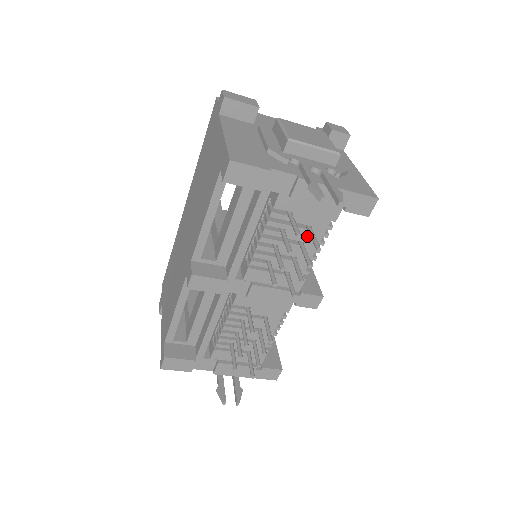
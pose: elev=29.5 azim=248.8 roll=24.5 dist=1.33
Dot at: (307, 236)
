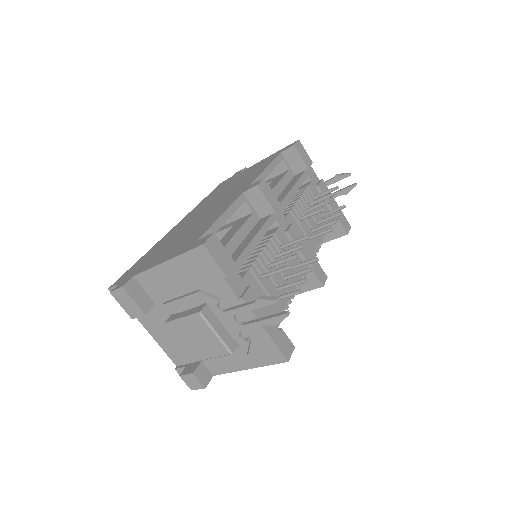
Dot at: occluded
